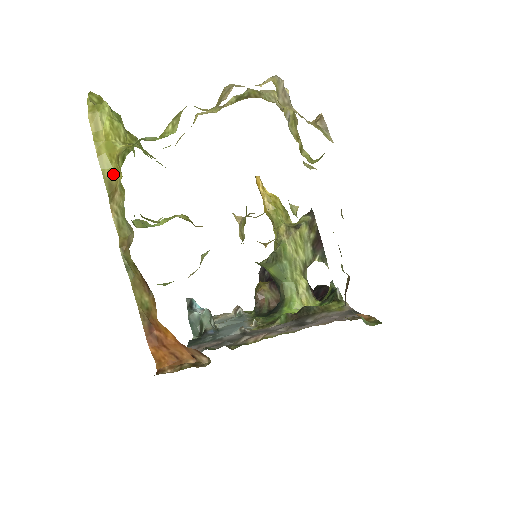
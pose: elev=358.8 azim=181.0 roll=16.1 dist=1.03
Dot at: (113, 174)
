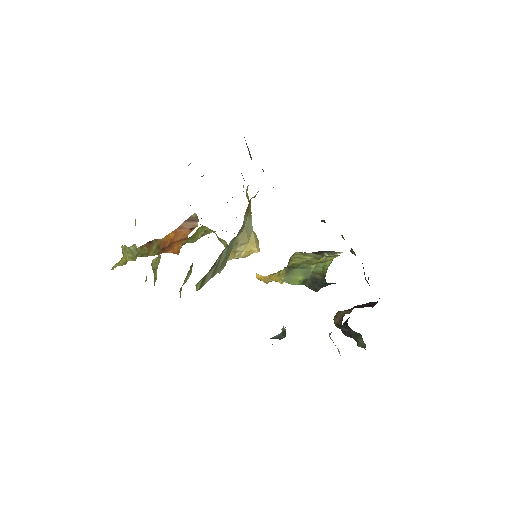
Dot at: occluded
